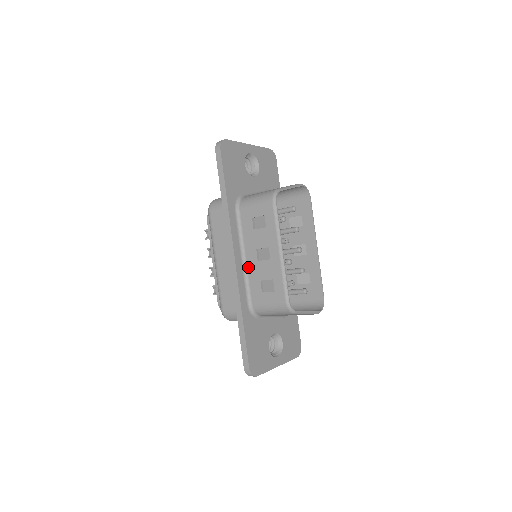
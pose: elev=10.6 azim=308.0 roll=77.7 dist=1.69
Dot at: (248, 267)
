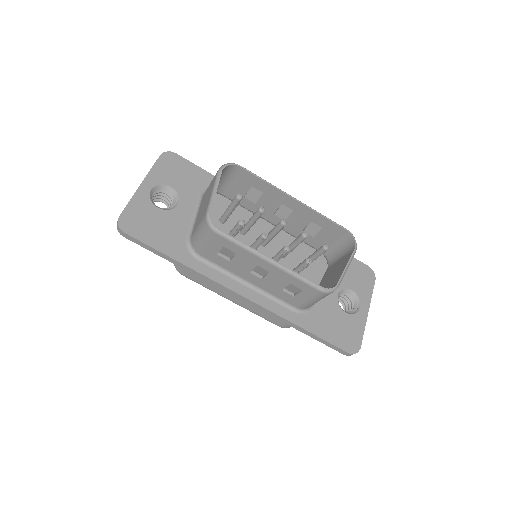
Dot at: (260, 287)
